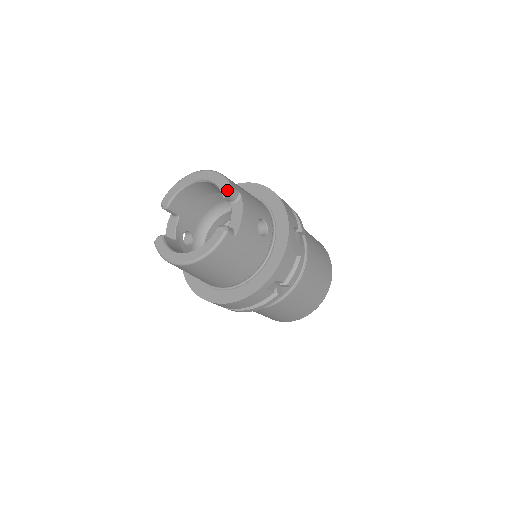
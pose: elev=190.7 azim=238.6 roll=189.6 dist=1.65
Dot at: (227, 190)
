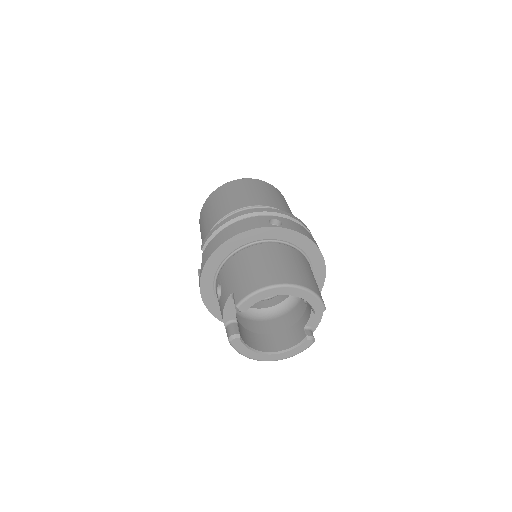
Dot at: (322, 312)
